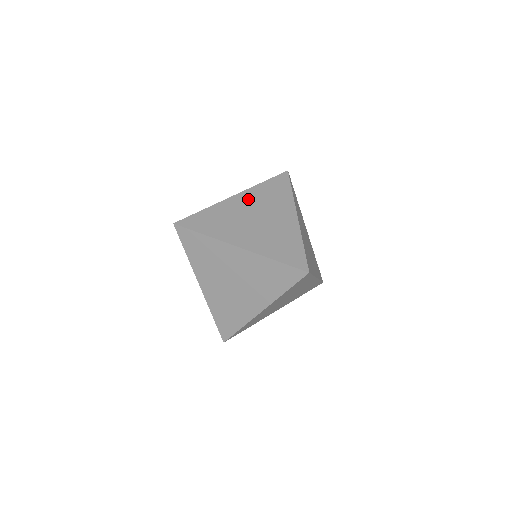
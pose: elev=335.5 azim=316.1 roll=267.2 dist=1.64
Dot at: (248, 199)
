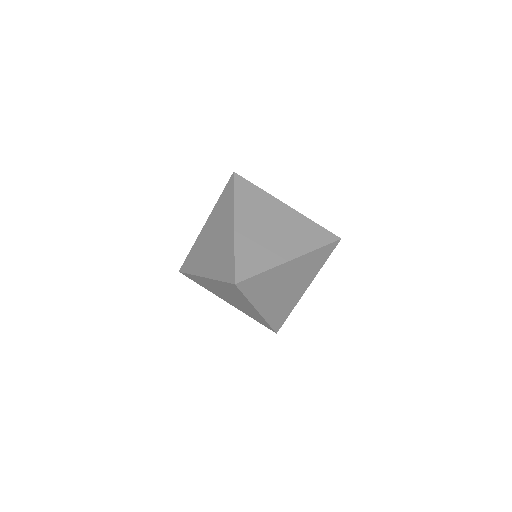
Dot at: (246, 218)
